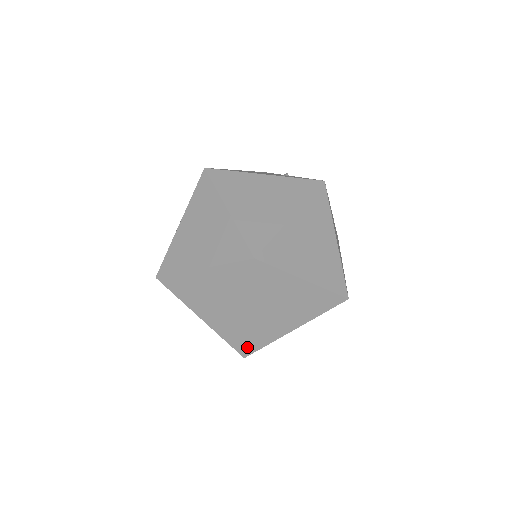
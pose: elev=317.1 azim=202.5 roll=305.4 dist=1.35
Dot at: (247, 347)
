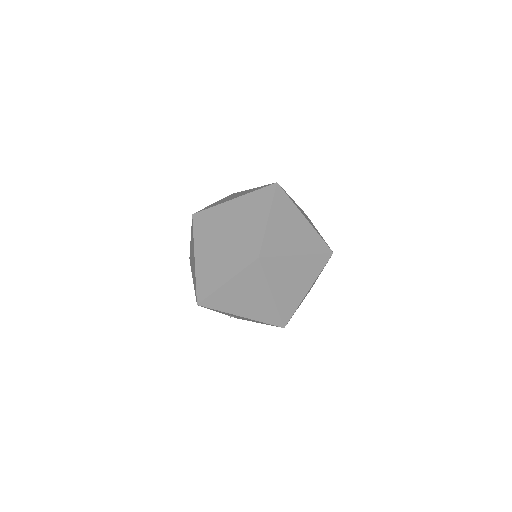
Dot at: (198, 294)
